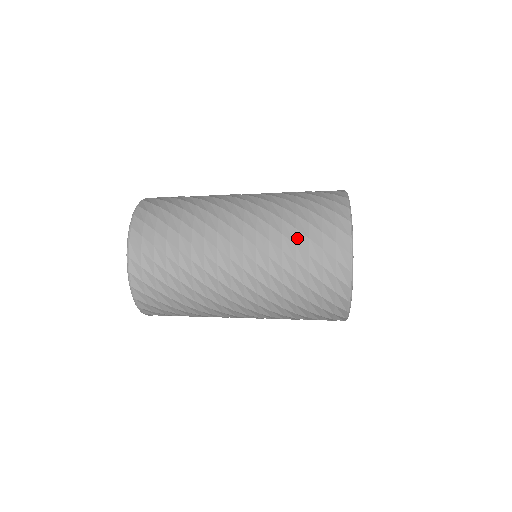
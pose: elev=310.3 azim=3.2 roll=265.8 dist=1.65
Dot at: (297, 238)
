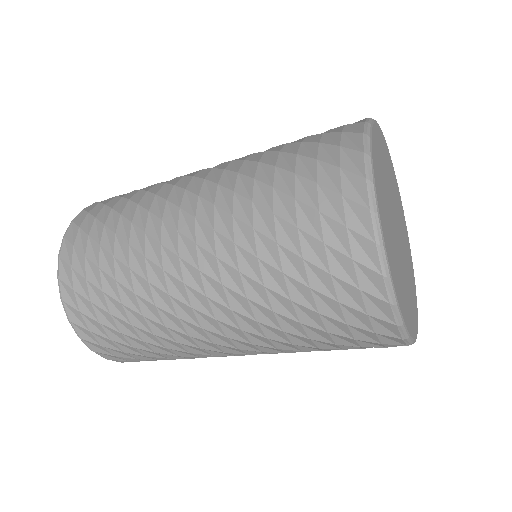
Dot at: (299, 314)
